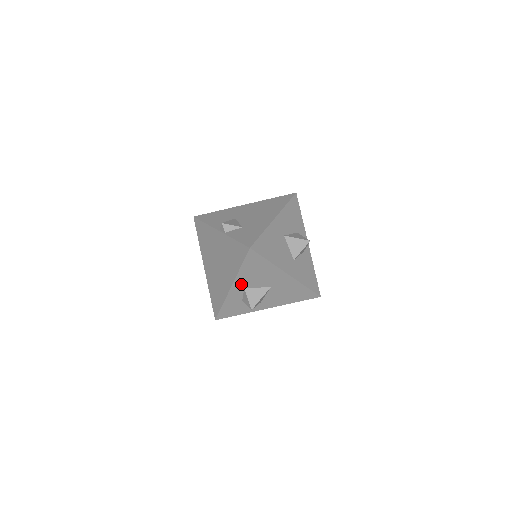
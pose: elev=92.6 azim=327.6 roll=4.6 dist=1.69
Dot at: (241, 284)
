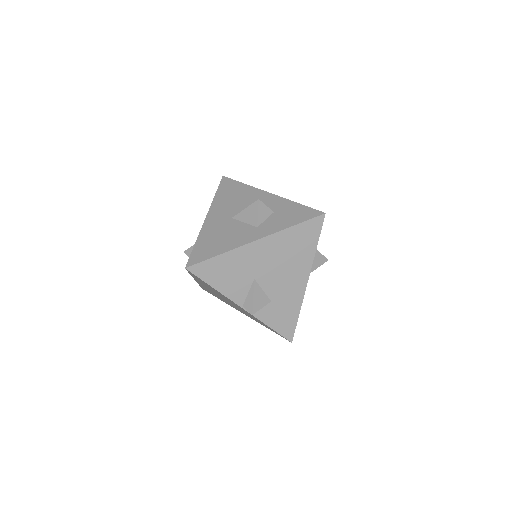
Dot at: occluded
